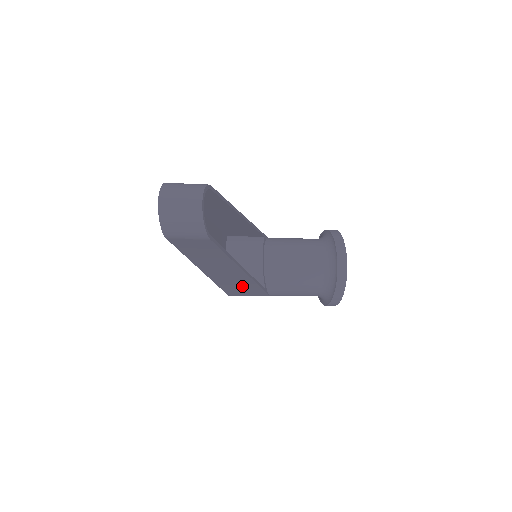
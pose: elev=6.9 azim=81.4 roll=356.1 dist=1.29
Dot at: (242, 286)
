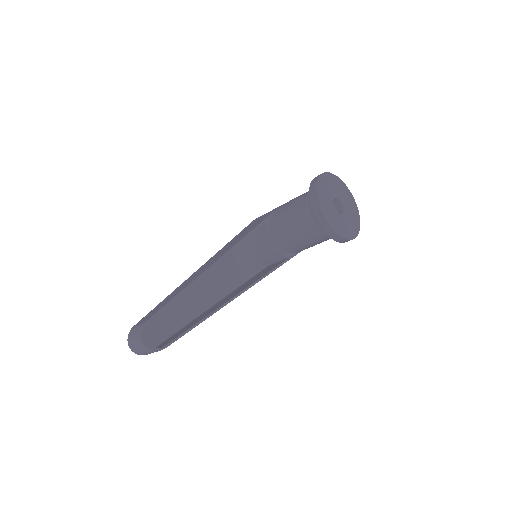
Dot at: occluded
